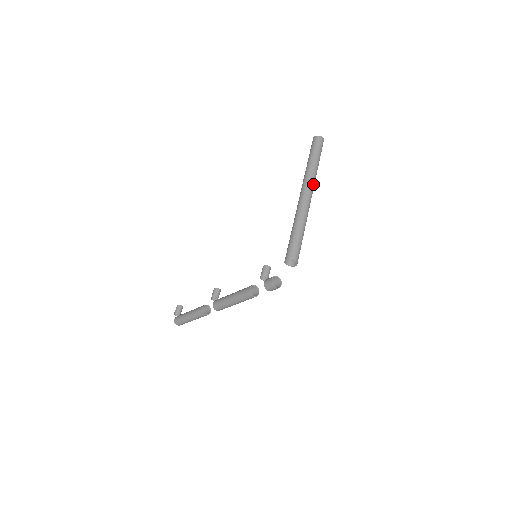
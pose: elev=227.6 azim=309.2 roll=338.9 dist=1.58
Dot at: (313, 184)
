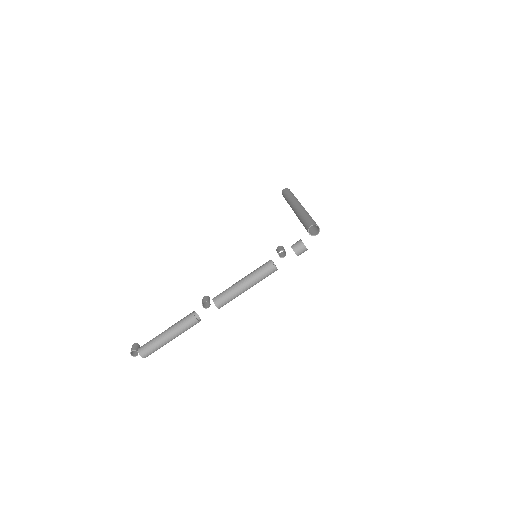
Dot at: occluded
